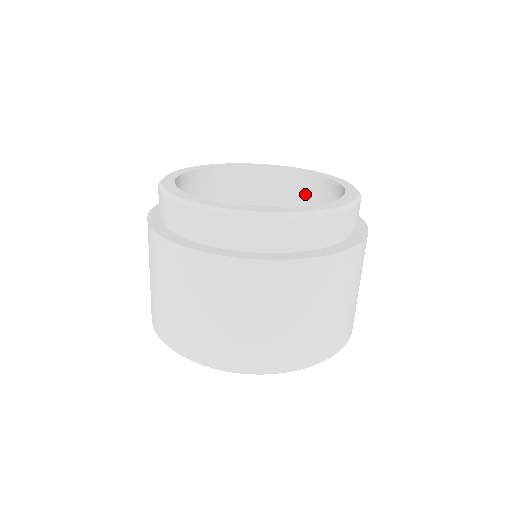
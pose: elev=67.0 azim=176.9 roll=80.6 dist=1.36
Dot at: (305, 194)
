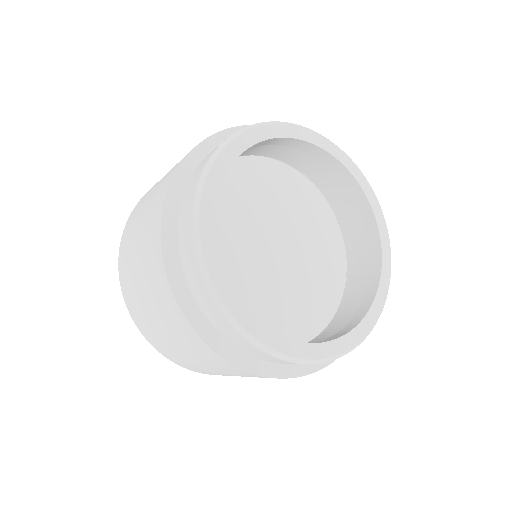
Dot at: (272, 146)
